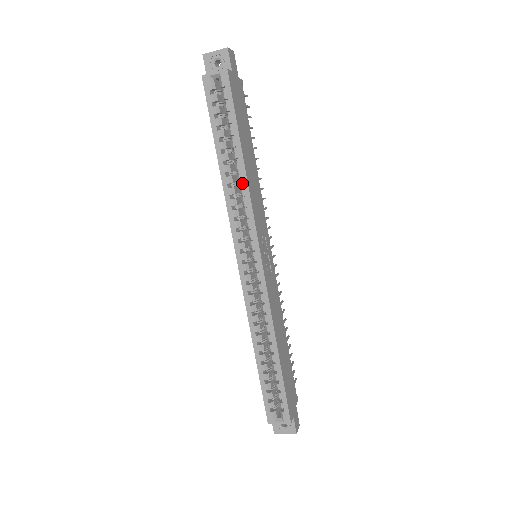
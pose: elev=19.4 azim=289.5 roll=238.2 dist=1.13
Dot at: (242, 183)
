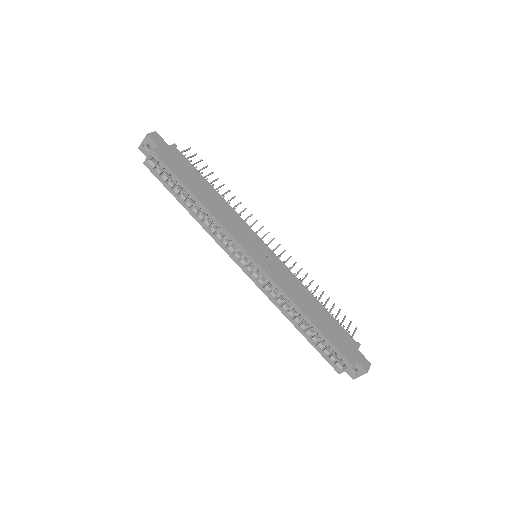
Dot at: (209, 214)
